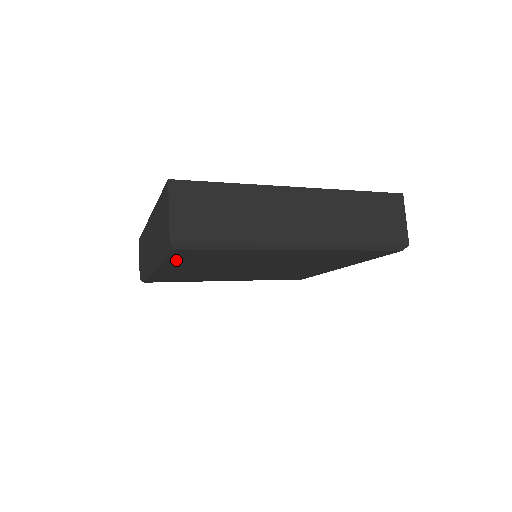
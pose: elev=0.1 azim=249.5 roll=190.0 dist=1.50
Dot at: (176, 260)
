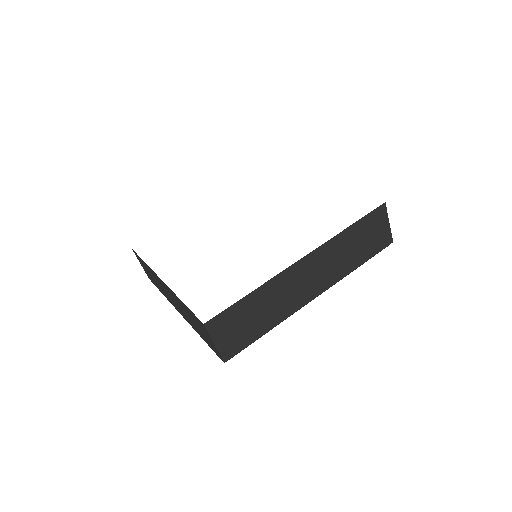
Dot at: occluded
